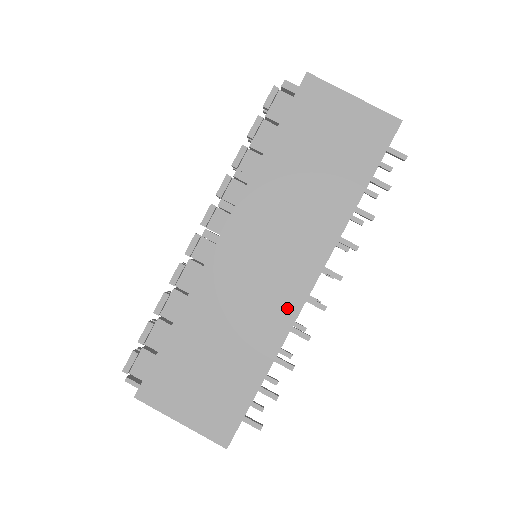
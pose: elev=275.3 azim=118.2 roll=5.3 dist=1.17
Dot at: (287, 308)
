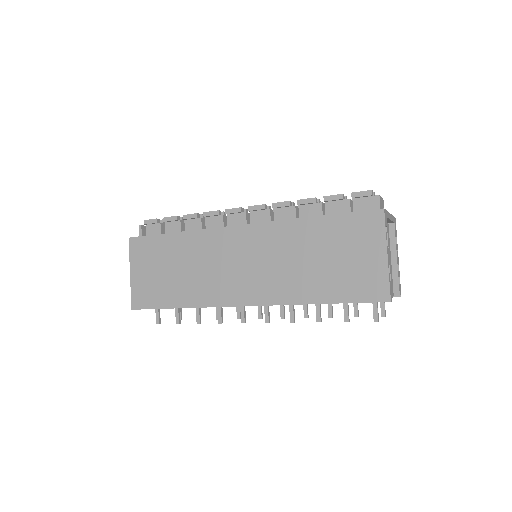
Dot at: (222, 297)
